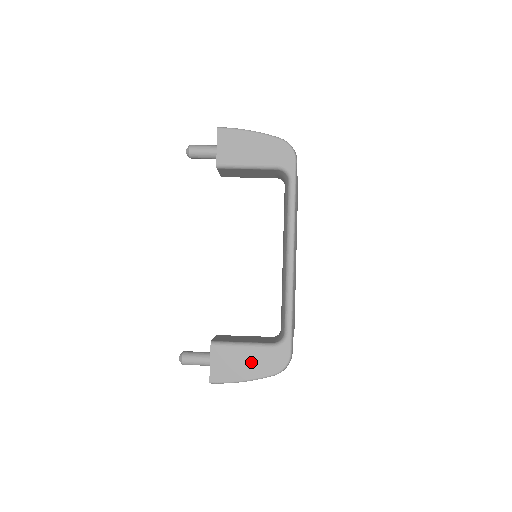
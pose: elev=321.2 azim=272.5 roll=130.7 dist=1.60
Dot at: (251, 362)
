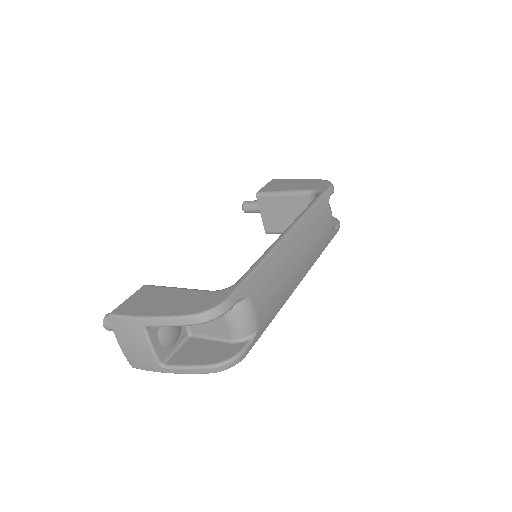
Dot at: (173, 301)
